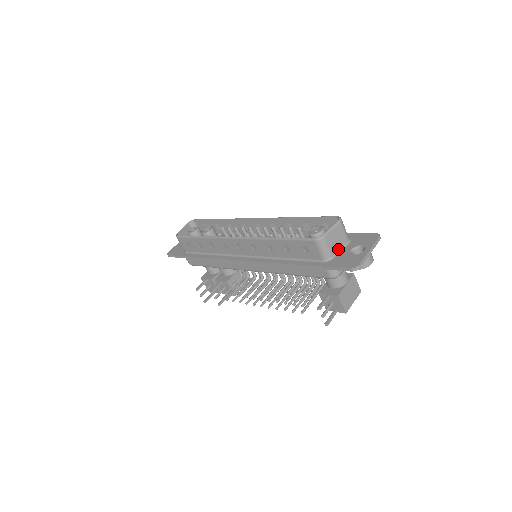
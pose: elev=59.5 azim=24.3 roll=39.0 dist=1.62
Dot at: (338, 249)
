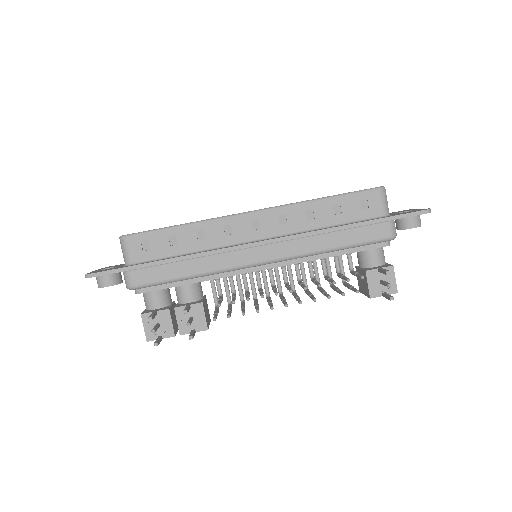
Dot at: occluded
